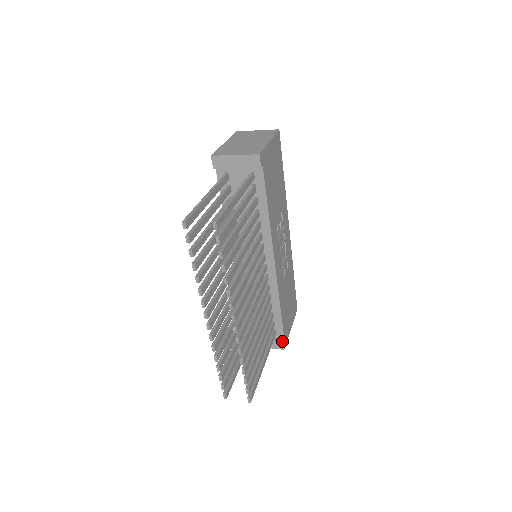
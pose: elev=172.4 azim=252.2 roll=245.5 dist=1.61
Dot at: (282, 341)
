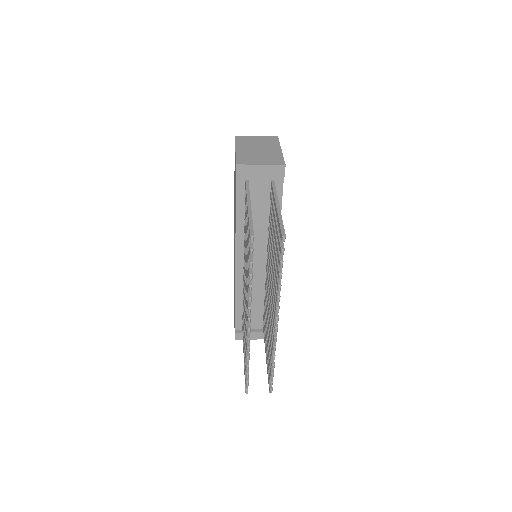
Dot at: occluded
